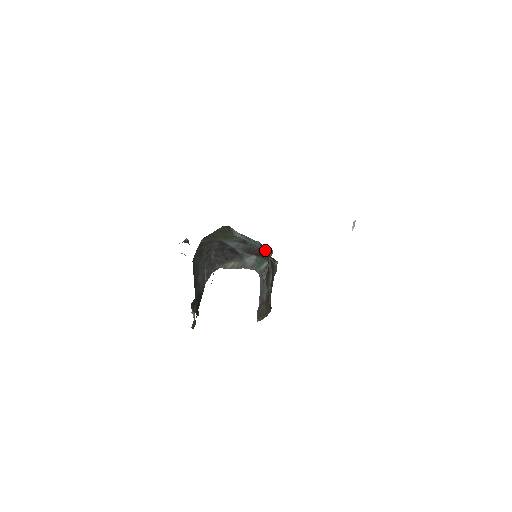
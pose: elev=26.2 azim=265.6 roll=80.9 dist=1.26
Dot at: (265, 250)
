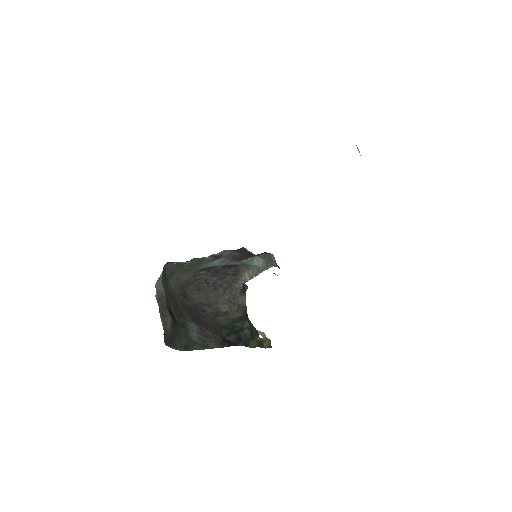
Dot at: (243, 251)
